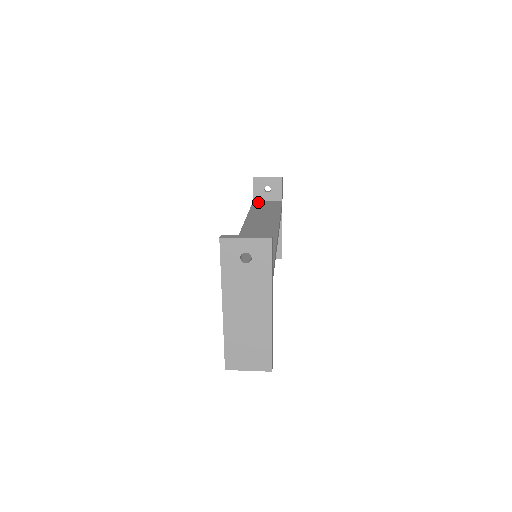
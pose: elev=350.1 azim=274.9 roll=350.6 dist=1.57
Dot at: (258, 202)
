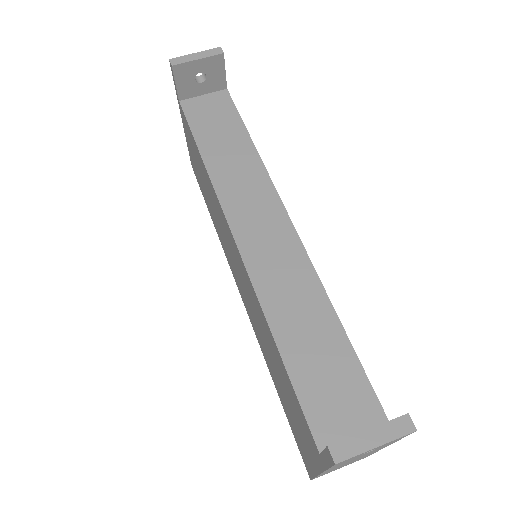
Dot at: (192, 107)
